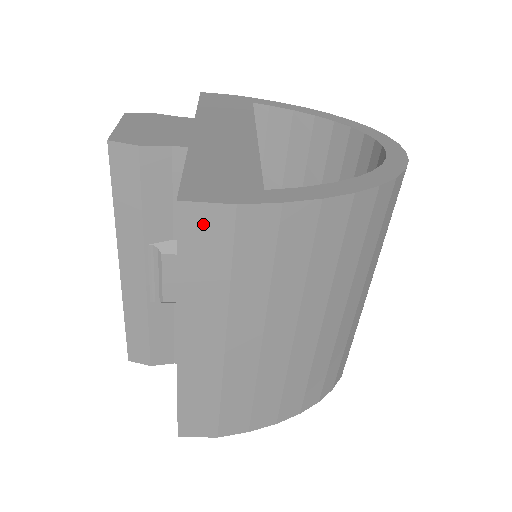
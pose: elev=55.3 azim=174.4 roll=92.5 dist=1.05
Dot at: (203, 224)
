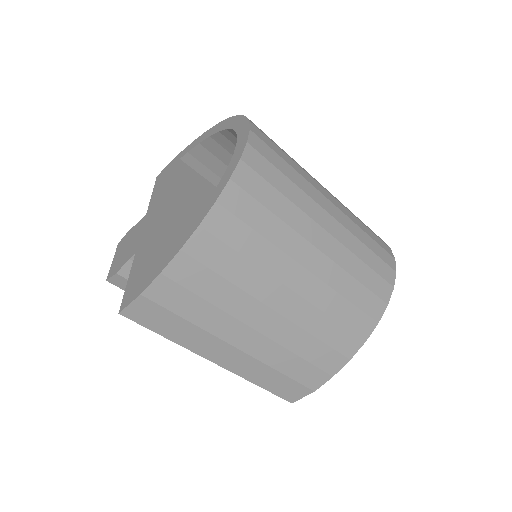
Dot at: (142, 313)
